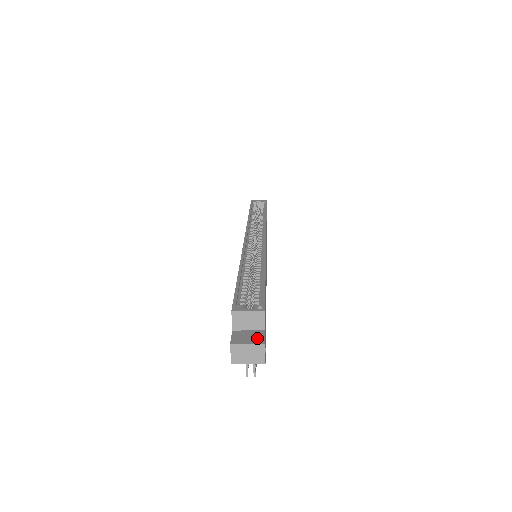
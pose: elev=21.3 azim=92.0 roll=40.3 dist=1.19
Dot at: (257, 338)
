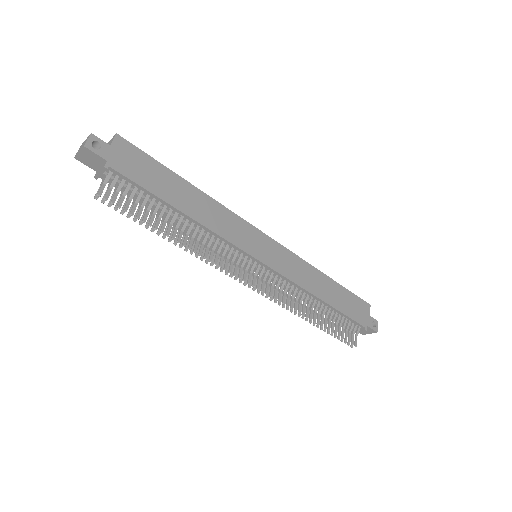
Dot at: (96, 140)
